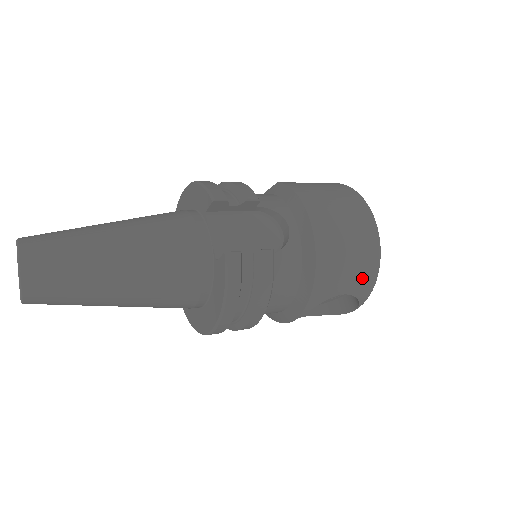
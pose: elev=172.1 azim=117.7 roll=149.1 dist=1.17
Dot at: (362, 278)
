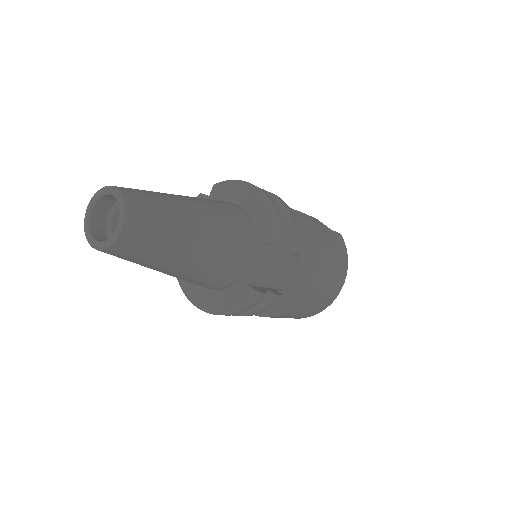
Dot at: (306, 315)
